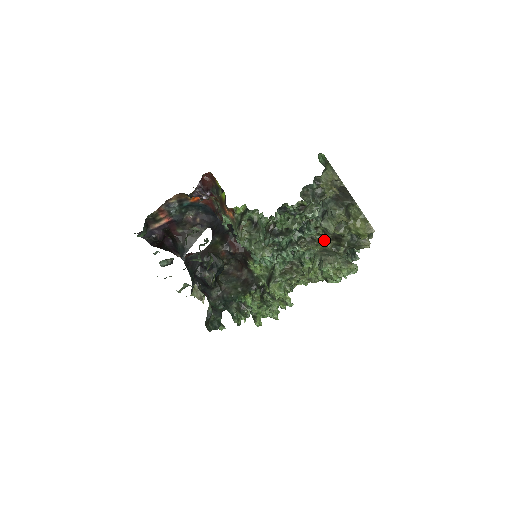
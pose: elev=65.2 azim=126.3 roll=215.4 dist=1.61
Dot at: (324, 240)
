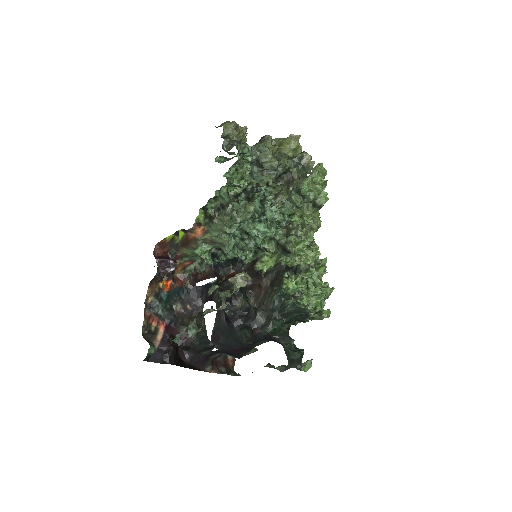
Dot at: (283, 188)
